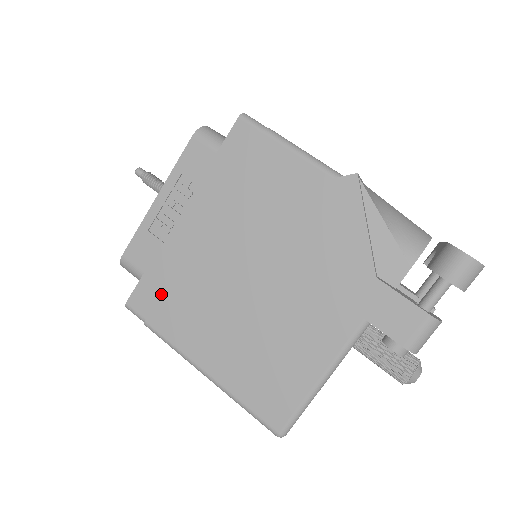
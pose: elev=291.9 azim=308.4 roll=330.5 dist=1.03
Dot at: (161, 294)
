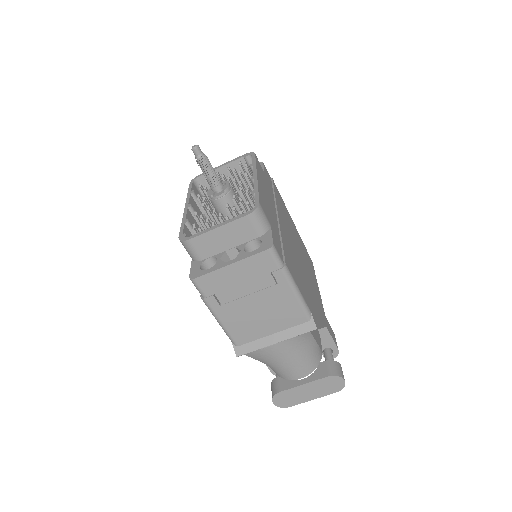
Dot at: occluded
